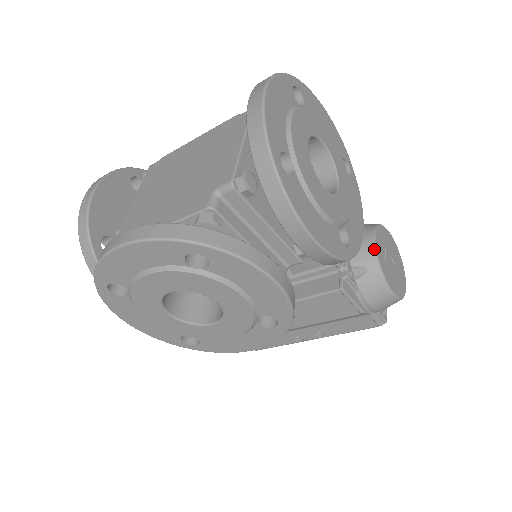
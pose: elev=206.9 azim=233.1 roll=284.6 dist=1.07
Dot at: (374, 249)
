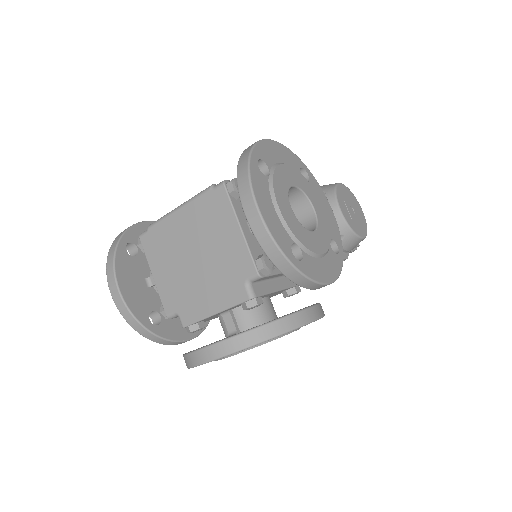
Dot at: (344, 220)
